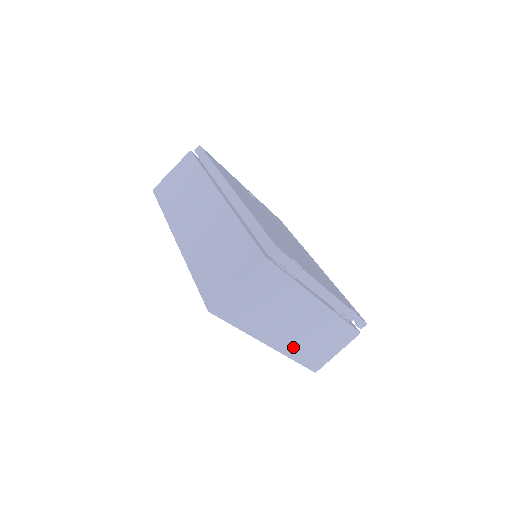
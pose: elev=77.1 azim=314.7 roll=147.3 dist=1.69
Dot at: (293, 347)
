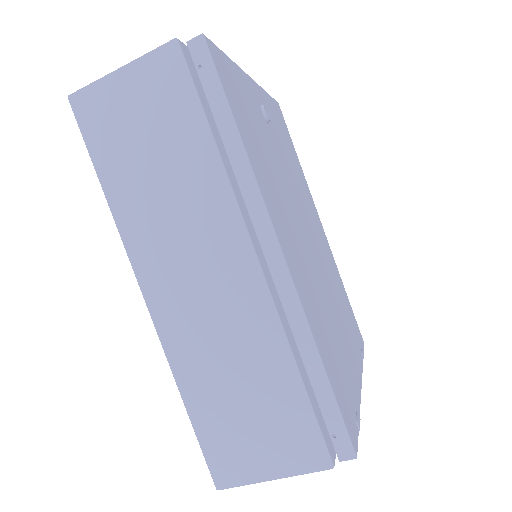
Dot at: occluded
